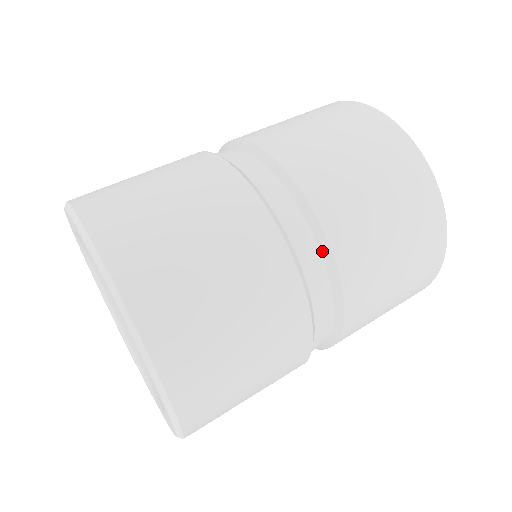
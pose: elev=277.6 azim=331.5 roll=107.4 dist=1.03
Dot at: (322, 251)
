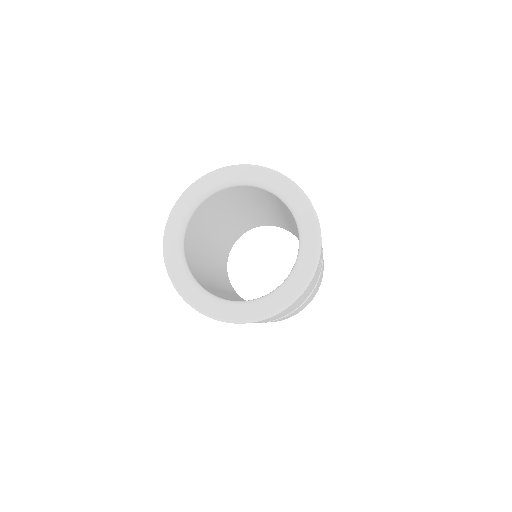
Dot at: occluded
